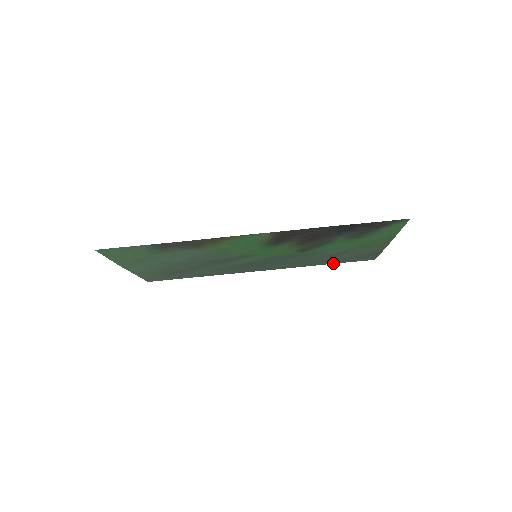
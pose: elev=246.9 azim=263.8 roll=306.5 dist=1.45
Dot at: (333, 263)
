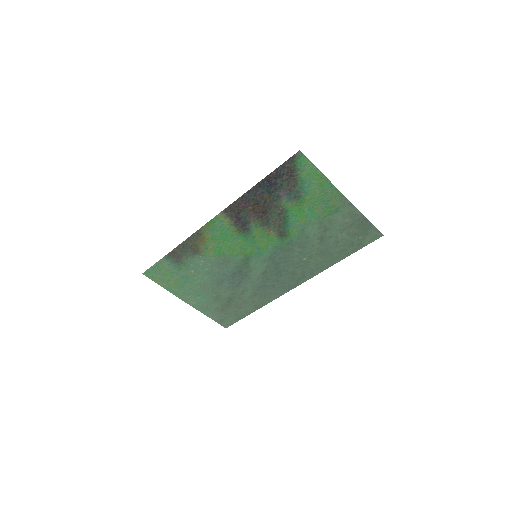
Dot at: (348, 255)
